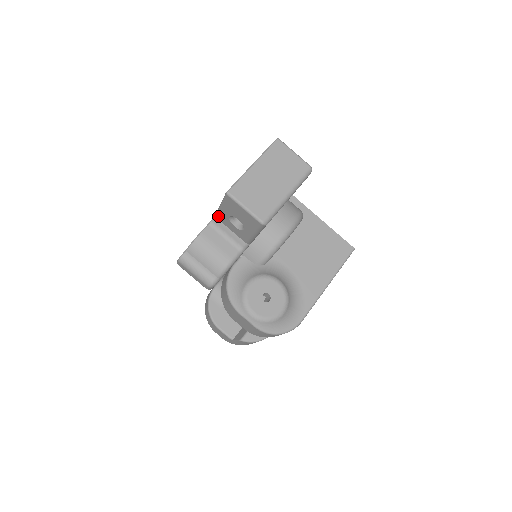
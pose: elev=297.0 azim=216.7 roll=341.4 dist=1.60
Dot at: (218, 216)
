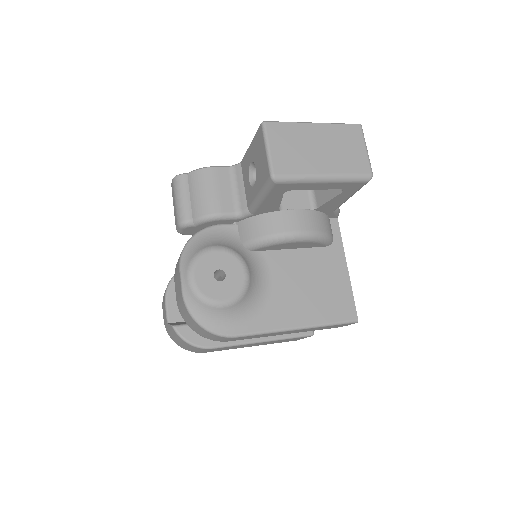
Dot at: (243, 162)
